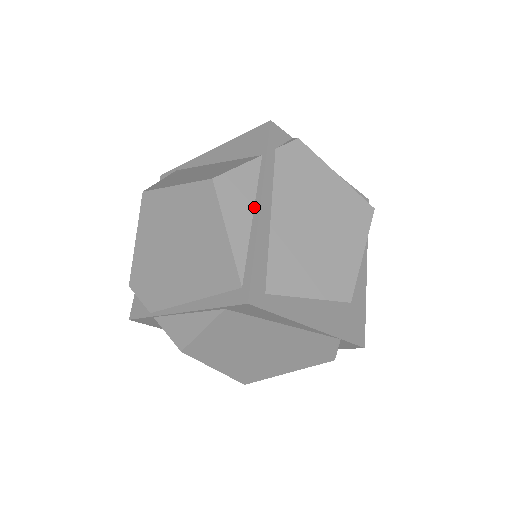
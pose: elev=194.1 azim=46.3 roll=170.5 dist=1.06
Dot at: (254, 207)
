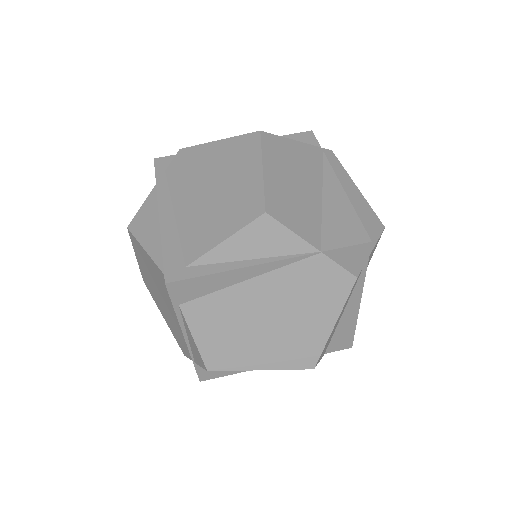
Dot at: occluded
